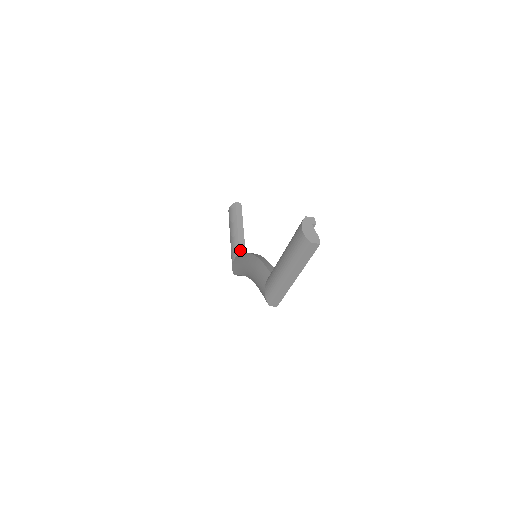
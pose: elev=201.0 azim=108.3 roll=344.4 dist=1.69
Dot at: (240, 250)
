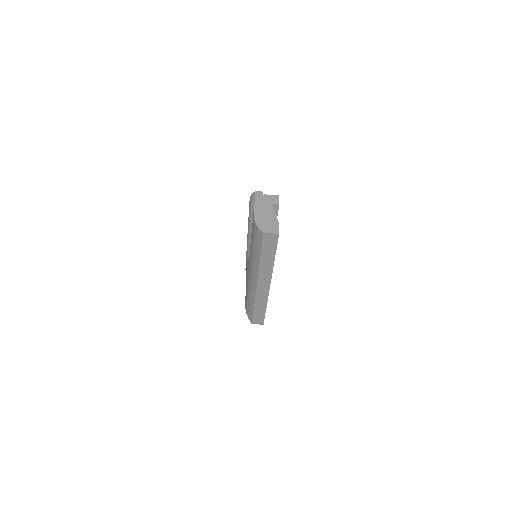
Dot at: occluded
